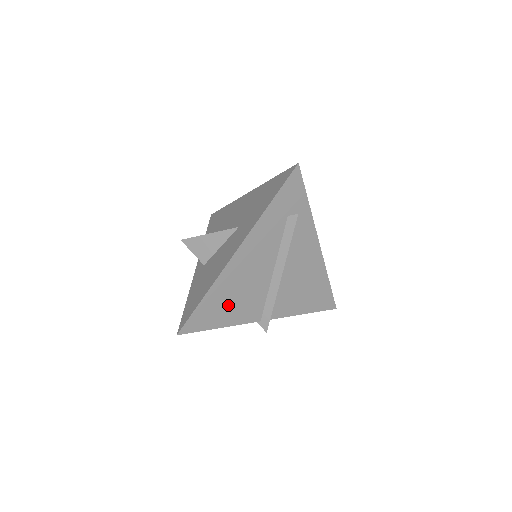
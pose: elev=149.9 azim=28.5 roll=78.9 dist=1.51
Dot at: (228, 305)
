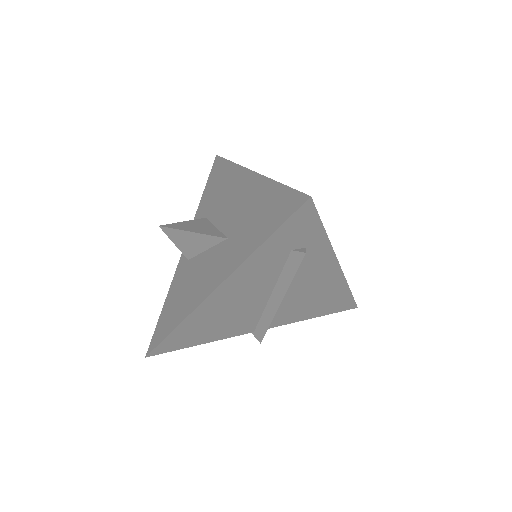
Dot at: (209, 329)
